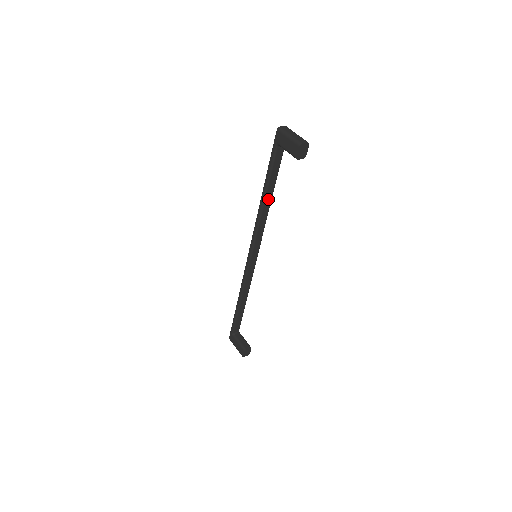
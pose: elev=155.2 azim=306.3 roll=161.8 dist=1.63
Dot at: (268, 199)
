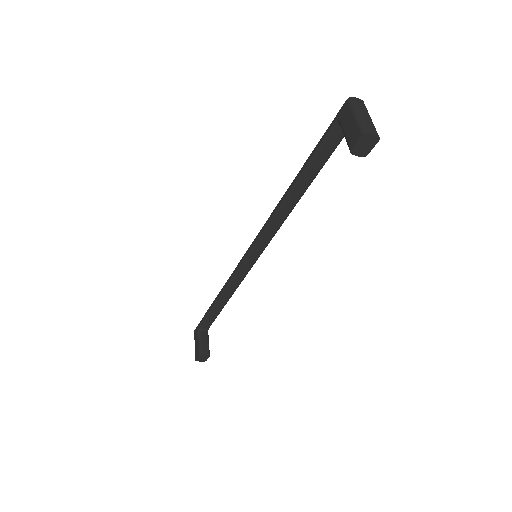
Dot at: (298, 192)
